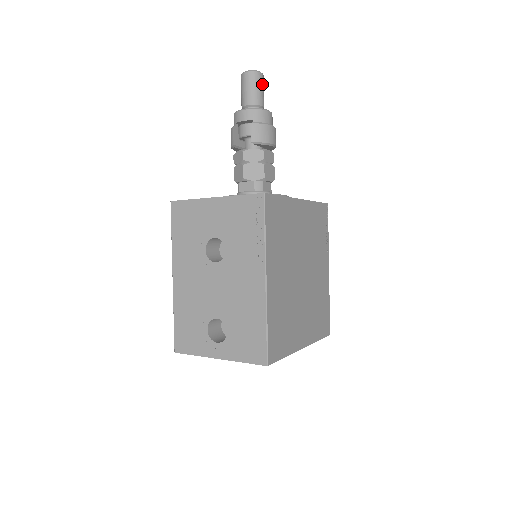
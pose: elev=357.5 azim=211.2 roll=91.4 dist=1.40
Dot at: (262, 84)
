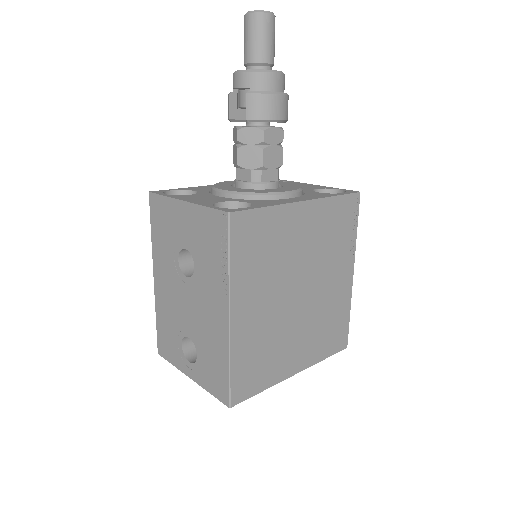
Dot at: (270, 30)
